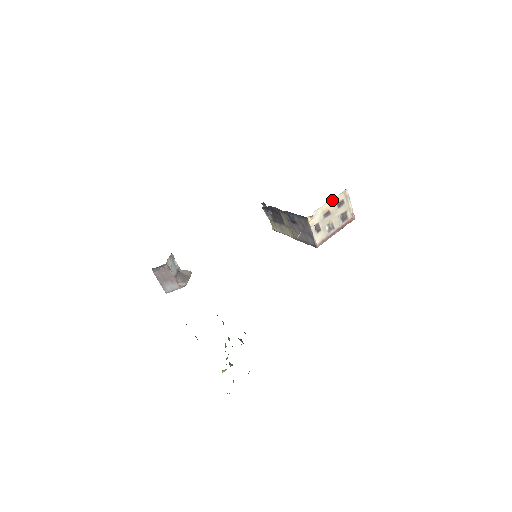
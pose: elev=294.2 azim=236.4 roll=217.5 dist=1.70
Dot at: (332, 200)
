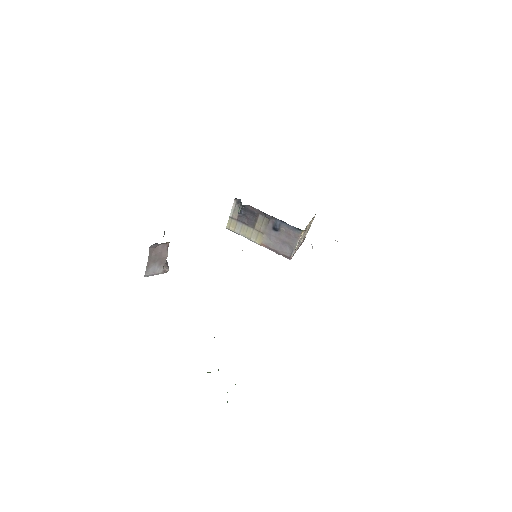
Dot at: (311, 220)
